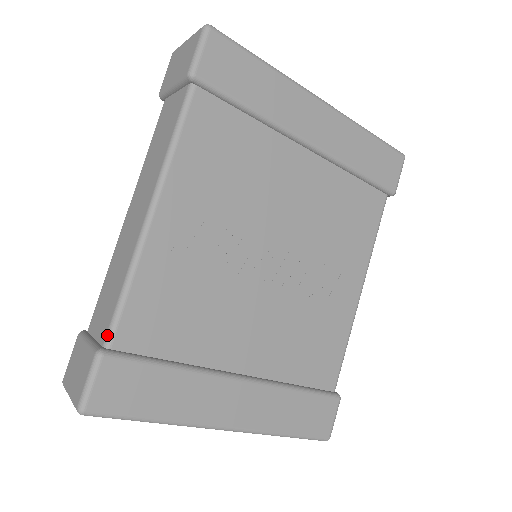
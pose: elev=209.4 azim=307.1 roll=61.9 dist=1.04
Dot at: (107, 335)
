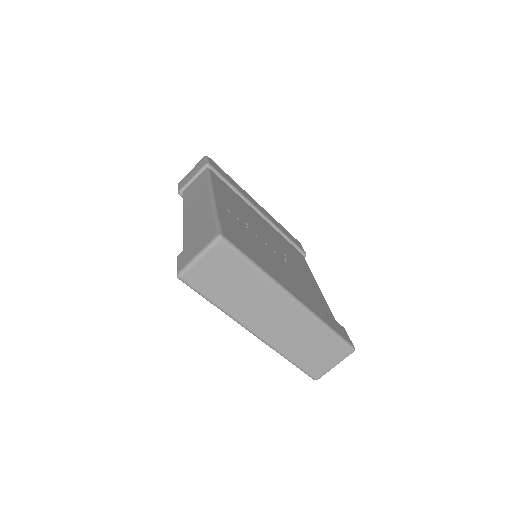
Dot at: occluded
